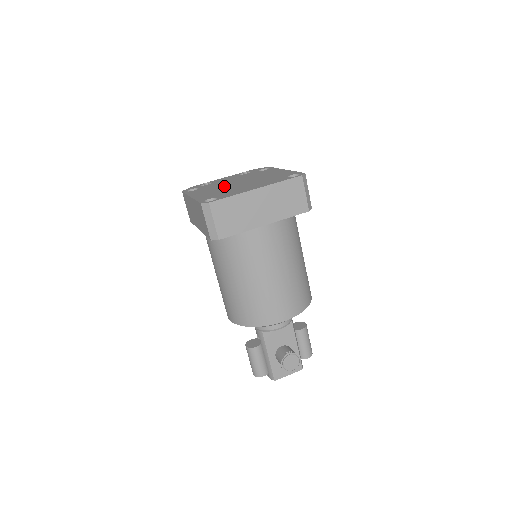
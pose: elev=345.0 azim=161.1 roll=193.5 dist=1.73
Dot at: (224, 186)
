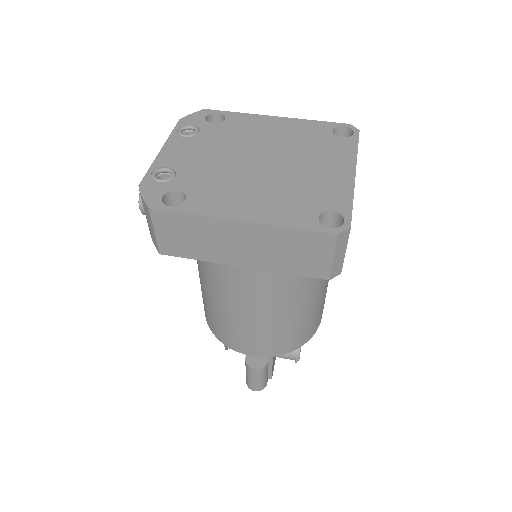
Dot at: (250, 176)
